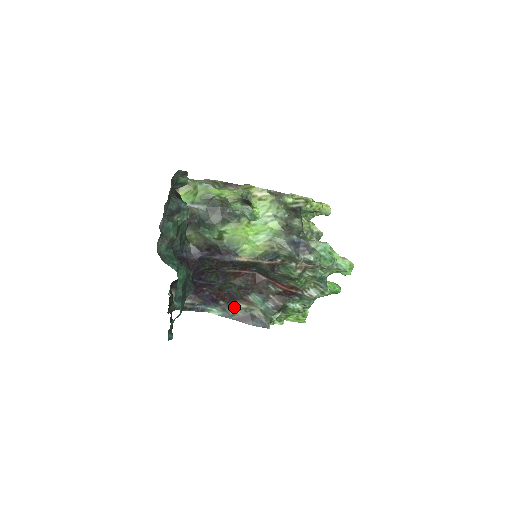
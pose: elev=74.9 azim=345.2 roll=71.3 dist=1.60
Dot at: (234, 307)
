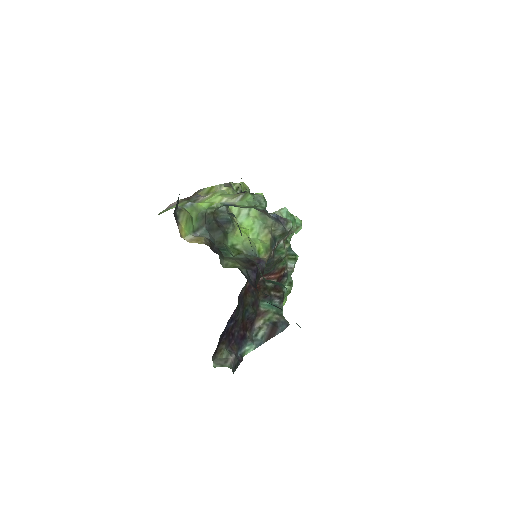
Dot at: (256, 330)
